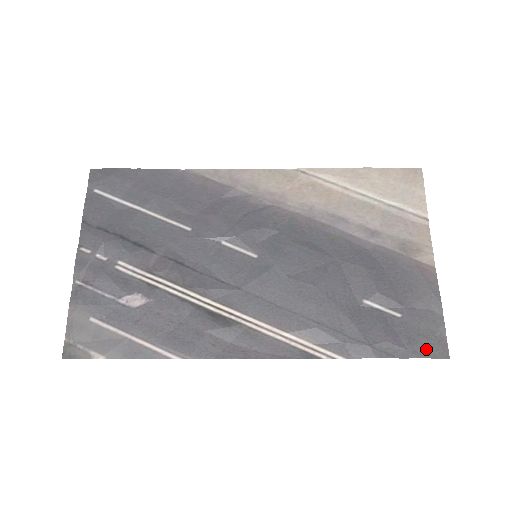
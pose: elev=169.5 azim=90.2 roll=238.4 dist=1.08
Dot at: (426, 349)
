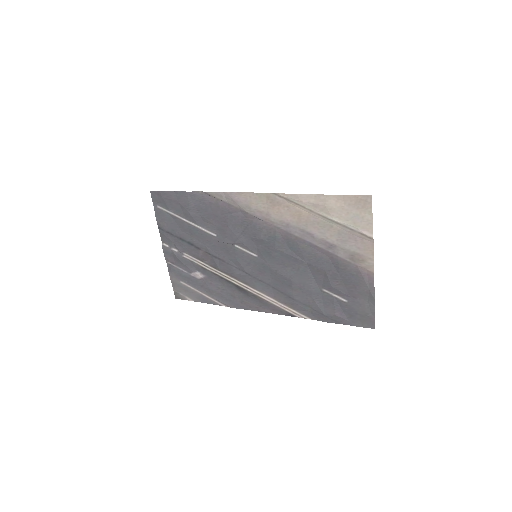
Dot at: (360, 322)
